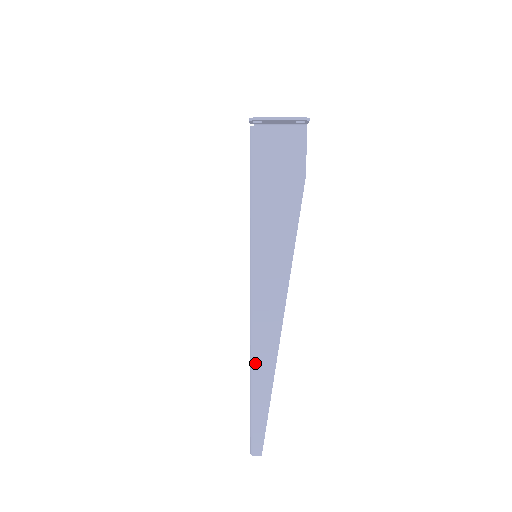
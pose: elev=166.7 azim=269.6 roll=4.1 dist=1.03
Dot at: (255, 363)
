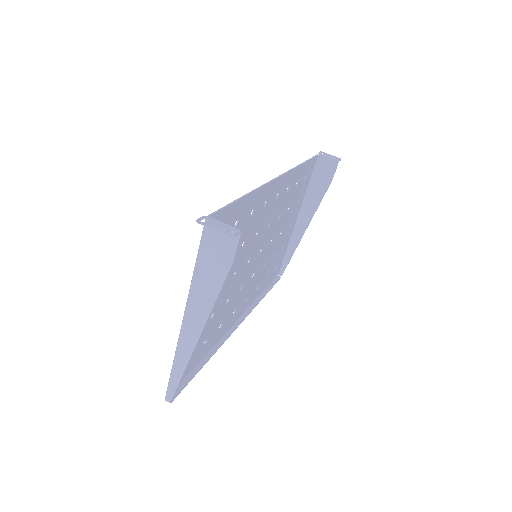
Dot at: (177, 354)
